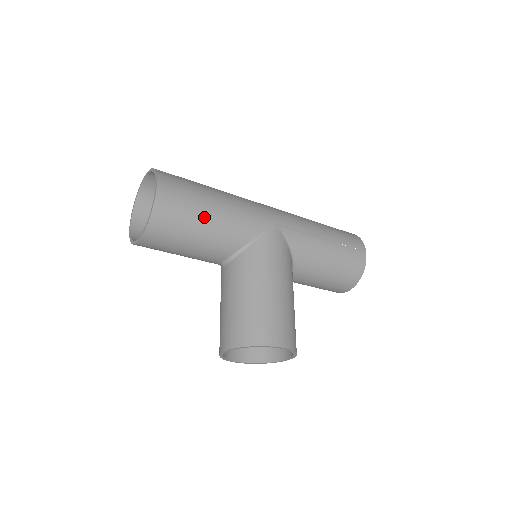
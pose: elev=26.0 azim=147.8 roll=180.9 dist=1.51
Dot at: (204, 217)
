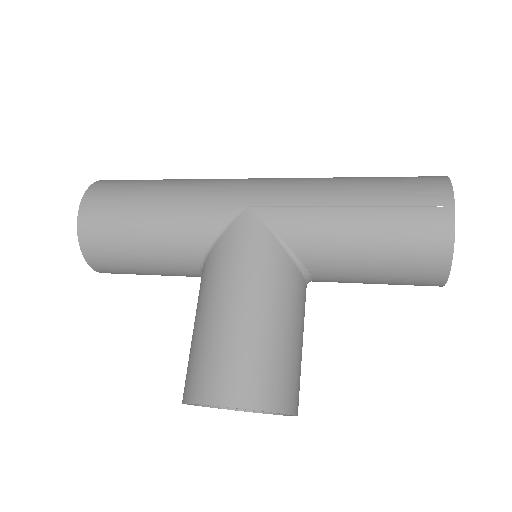
Dot at: (138, 226)
